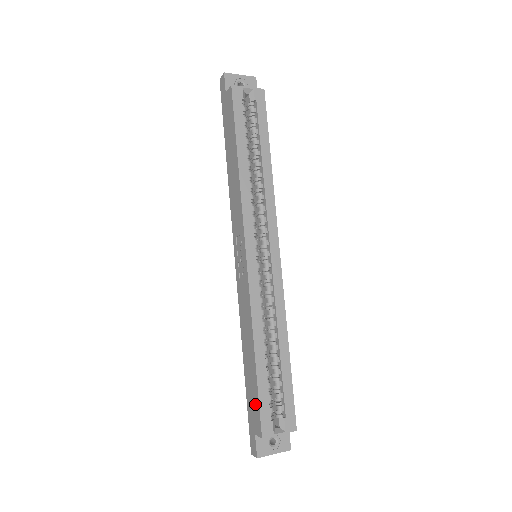
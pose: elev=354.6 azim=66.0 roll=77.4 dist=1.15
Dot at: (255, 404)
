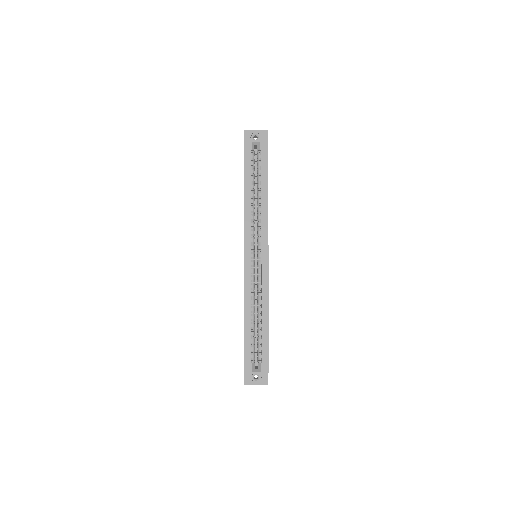
Dot at: occluded
